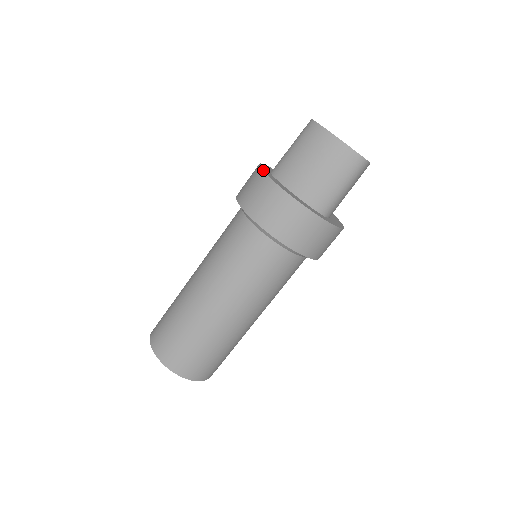
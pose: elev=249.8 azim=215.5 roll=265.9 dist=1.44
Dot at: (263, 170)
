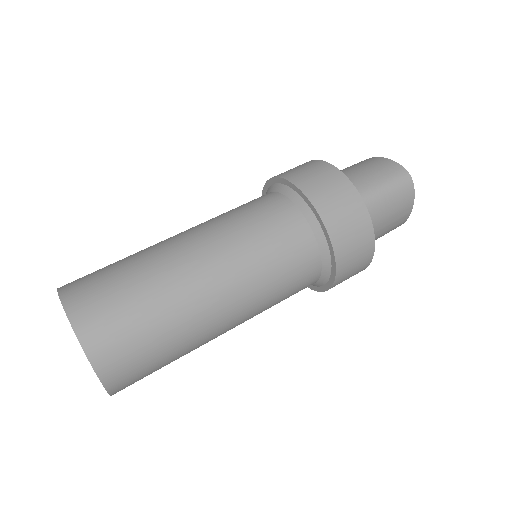
Dot at: occluded
